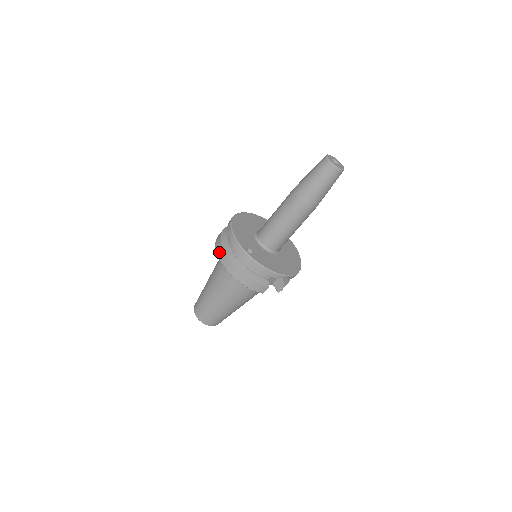
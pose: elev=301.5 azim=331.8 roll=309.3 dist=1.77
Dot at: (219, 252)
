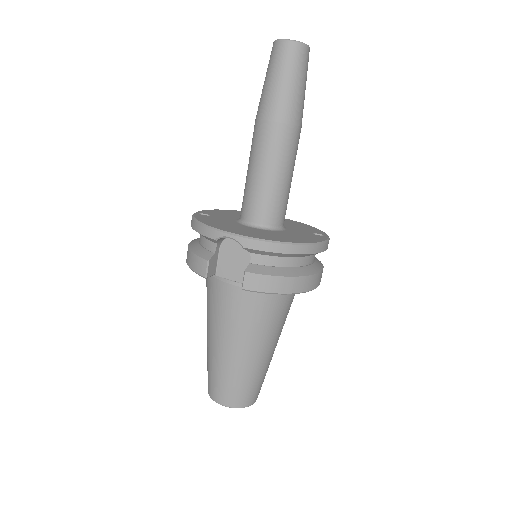
Dot at: occluded
